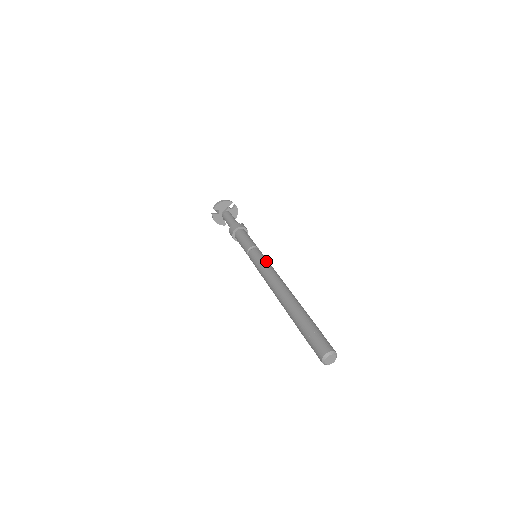
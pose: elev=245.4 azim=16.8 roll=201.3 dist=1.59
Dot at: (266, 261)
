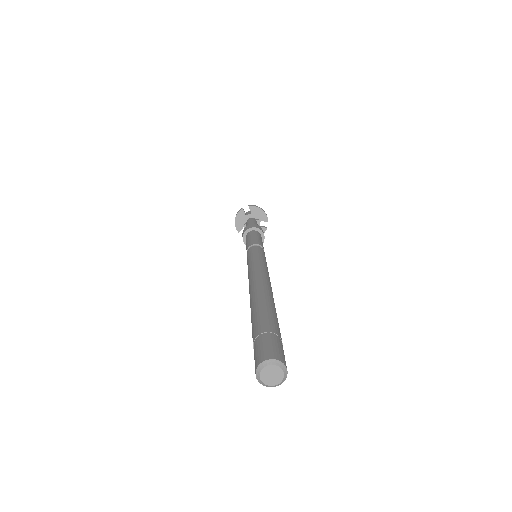
Dot at: occluded
